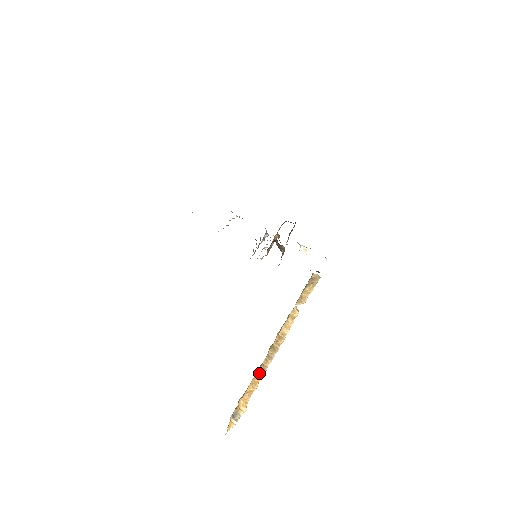
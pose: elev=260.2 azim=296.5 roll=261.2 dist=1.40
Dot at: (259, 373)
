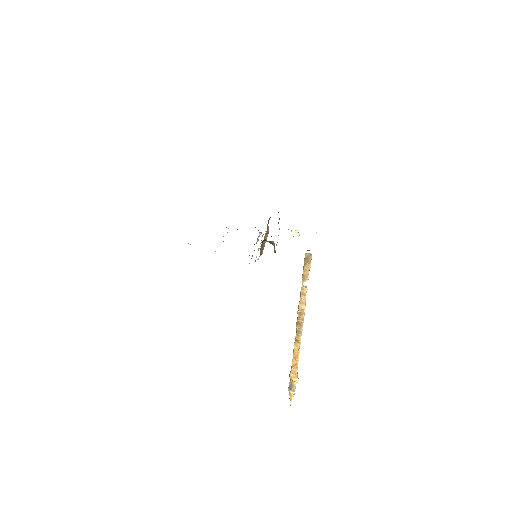
Dot at: (296, 347)
